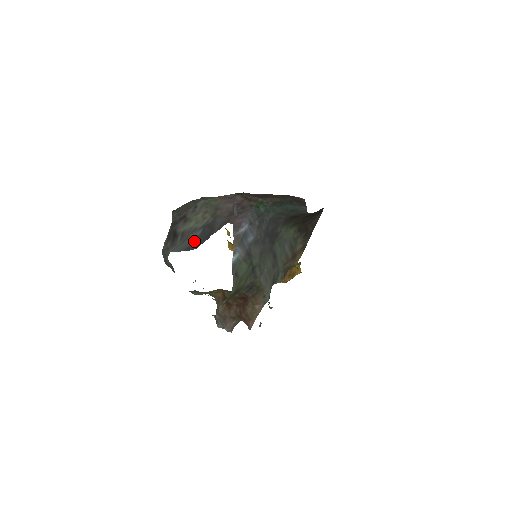
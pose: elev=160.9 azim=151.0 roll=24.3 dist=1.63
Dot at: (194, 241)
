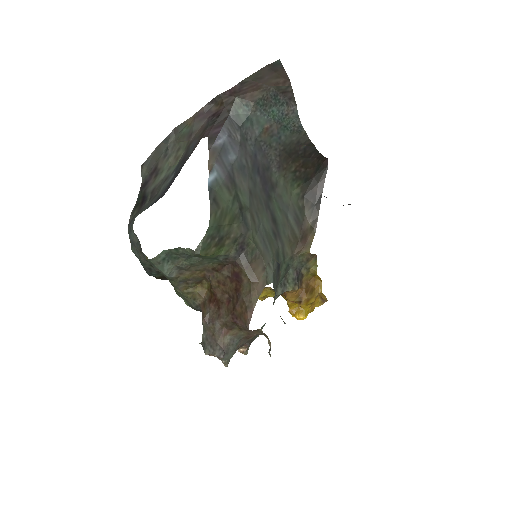
Dot at: (165, 189)
